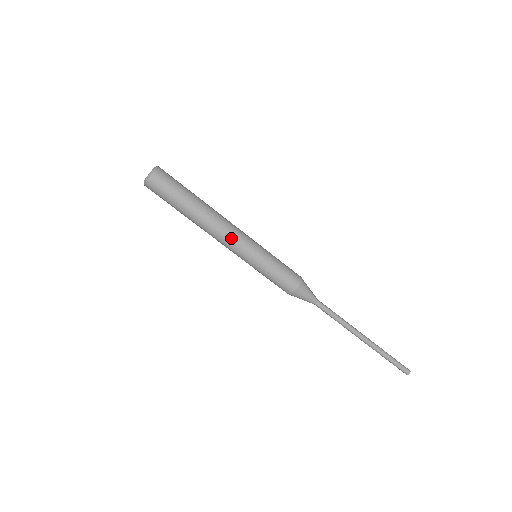
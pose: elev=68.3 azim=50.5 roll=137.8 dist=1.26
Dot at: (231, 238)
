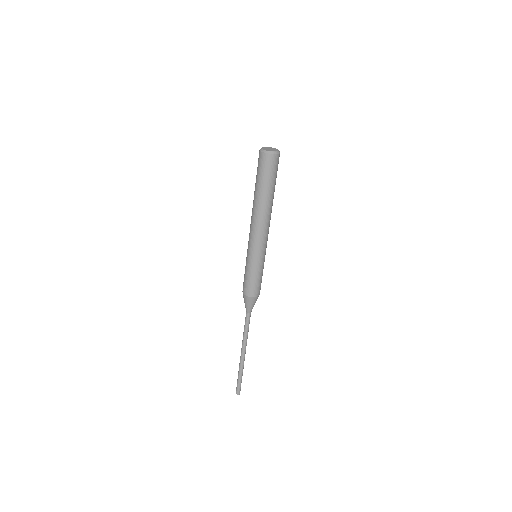
Dot at: (267, 234)
